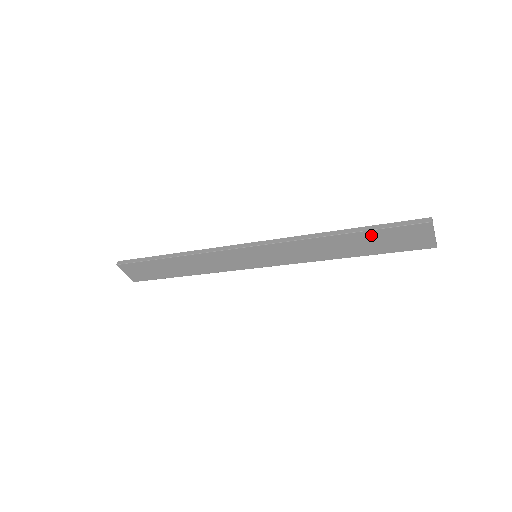
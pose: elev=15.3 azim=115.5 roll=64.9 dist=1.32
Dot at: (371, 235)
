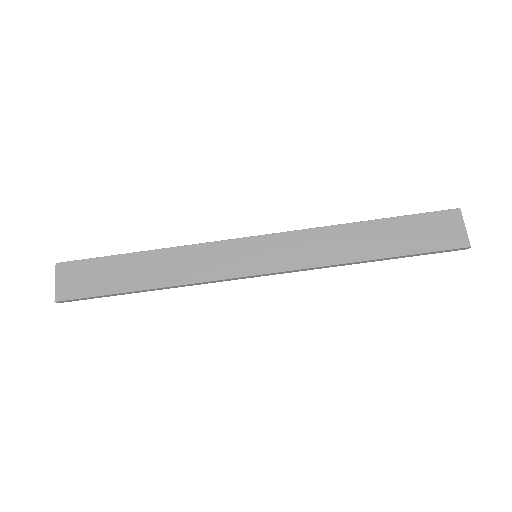
Dot at: (398, 224)
